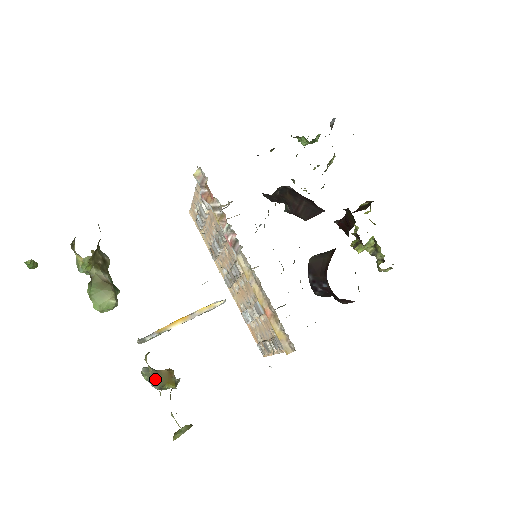
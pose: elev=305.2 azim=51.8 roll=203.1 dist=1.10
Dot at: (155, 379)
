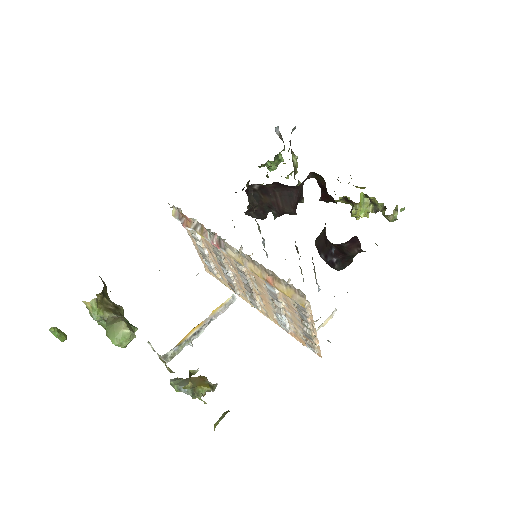
Dot at: (185, 385)
